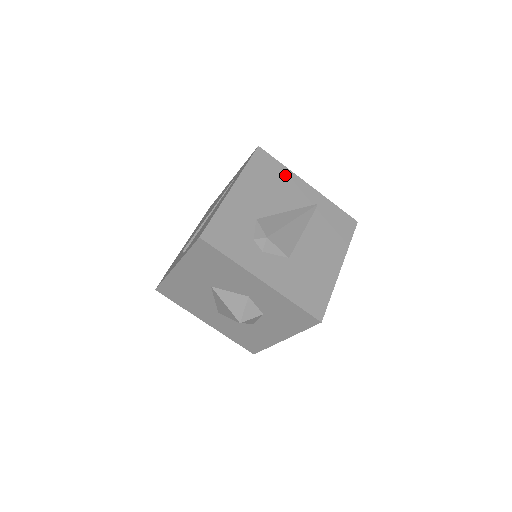
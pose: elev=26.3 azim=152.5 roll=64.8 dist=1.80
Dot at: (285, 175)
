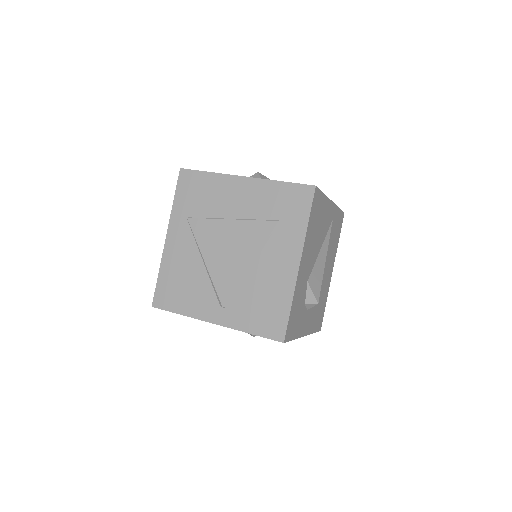
Dot at: (324, 207)
